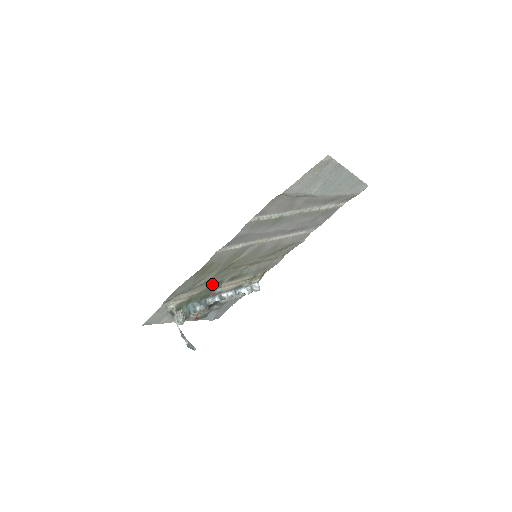
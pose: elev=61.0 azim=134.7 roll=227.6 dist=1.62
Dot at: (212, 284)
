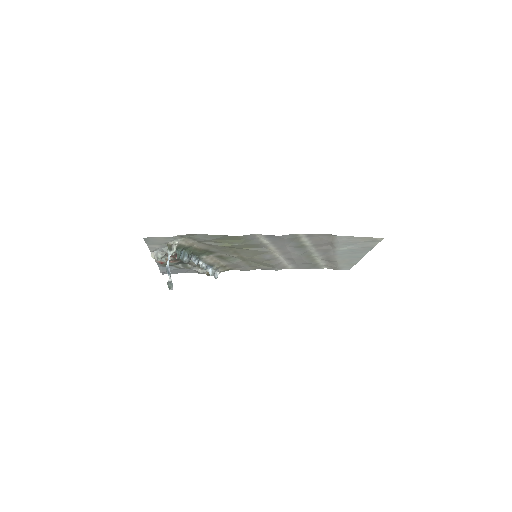
Dot at: (209, 249)
